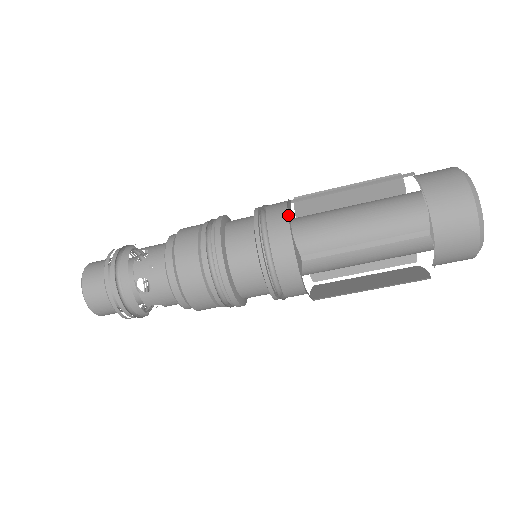
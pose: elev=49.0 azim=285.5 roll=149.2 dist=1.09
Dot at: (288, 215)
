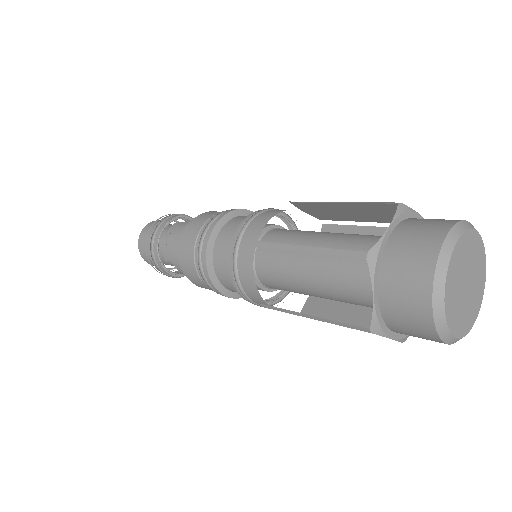
Dot at: (265, 303)
